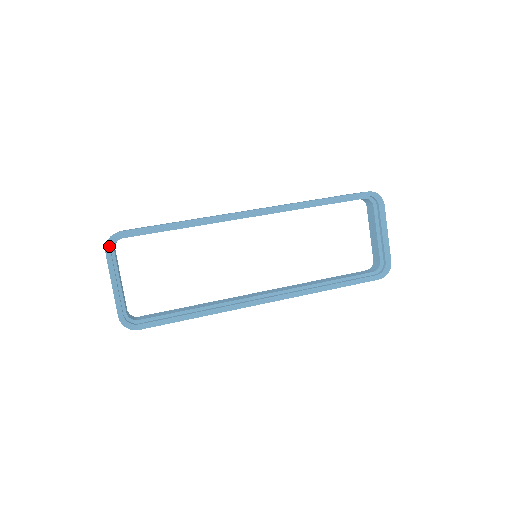
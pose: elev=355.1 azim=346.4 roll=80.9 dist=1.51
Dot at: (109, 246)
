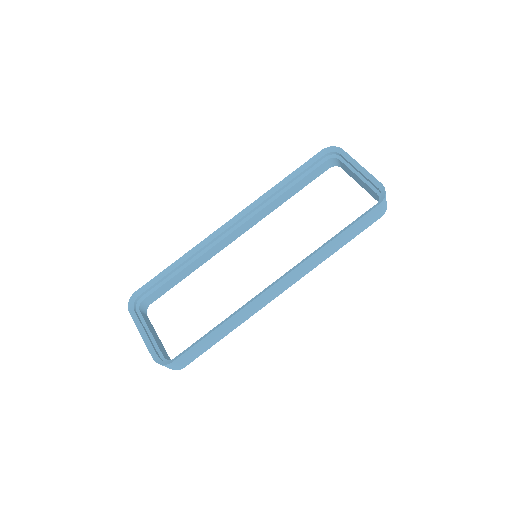
Dot at: (132, 308)
